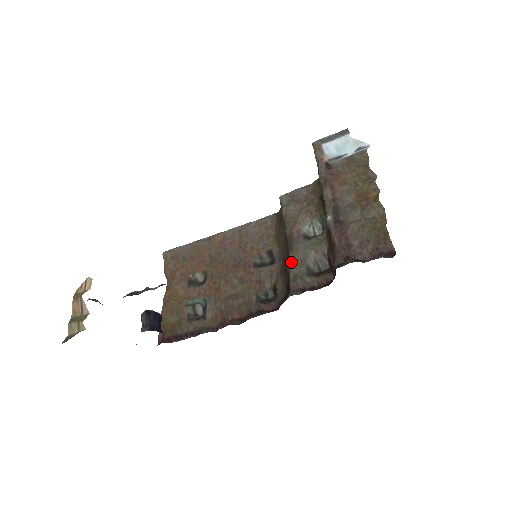
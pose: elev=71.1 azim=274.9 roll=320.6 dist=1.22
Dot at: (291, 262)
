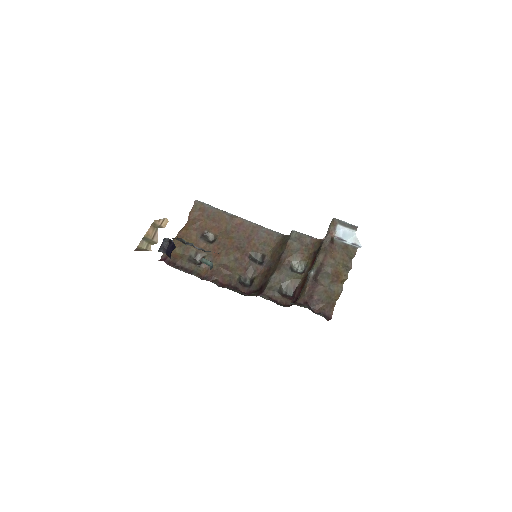
Dot at: (274, 277)
